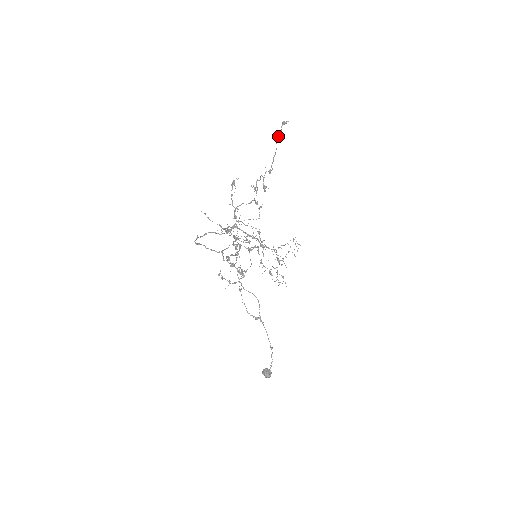
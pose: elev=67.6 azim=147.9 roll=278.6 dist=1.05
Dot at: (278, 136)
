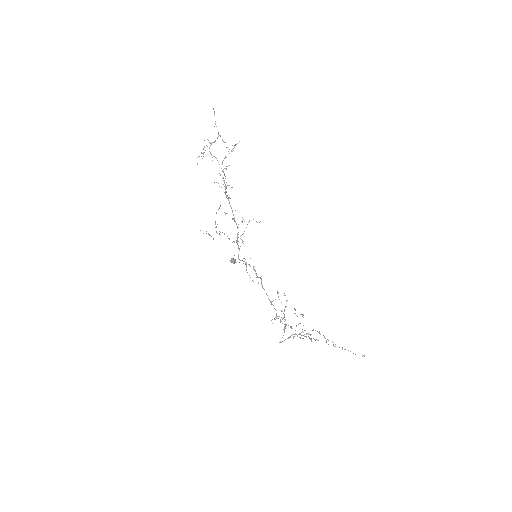
Dot at: occluded
